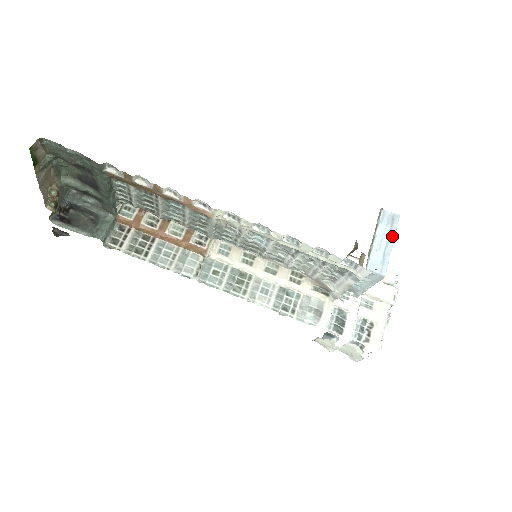
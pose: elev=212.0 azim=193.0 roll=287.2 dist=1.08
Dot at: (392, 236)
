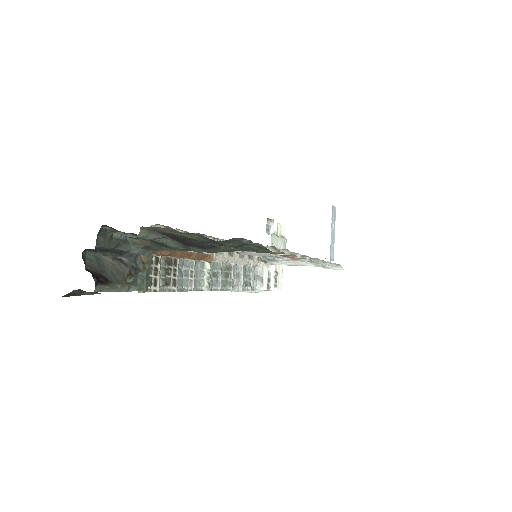
Dot at: occluded
